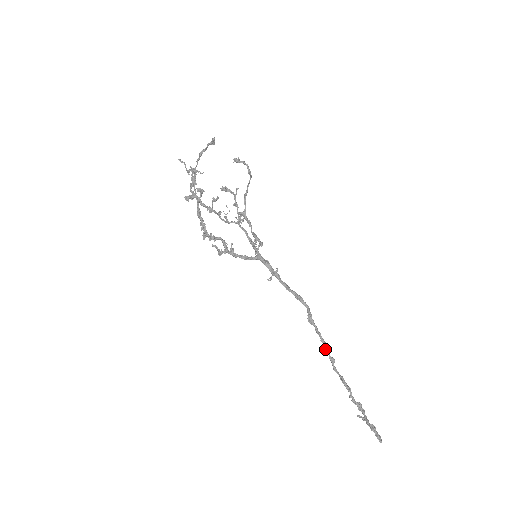
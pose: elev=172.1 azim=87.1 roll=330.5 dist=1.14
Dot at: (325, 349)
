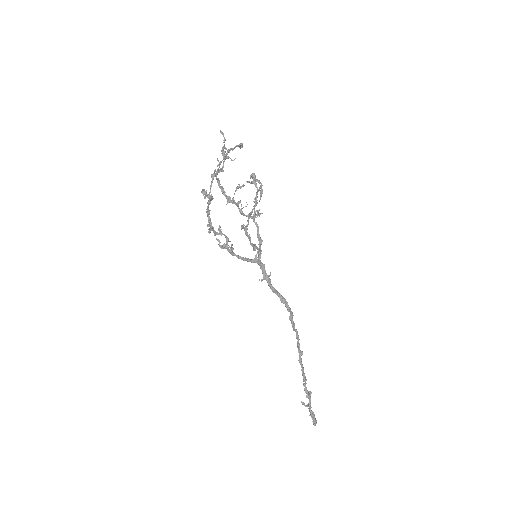
Dot at: (297, 343)
